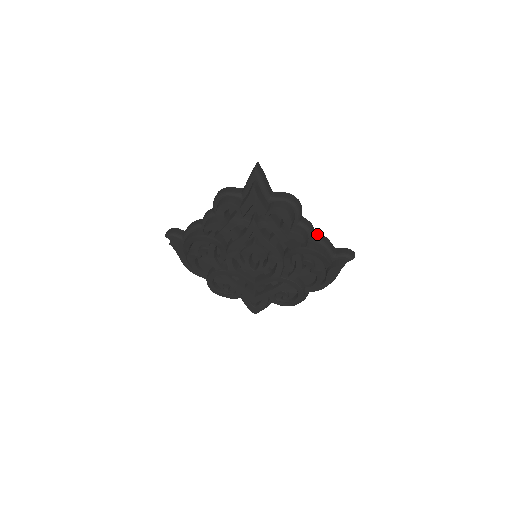
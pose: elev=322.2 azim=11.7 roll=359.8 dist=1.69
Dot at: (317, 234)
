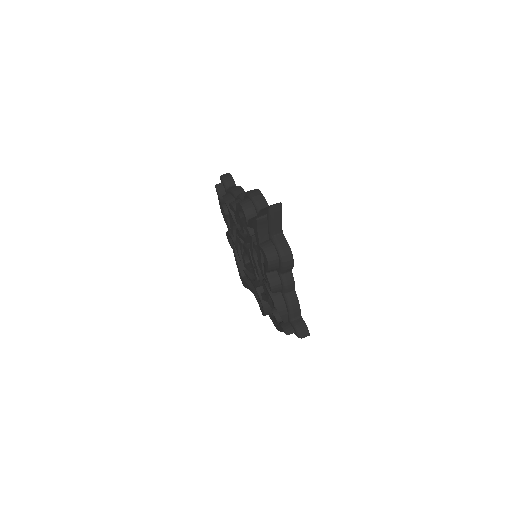
Dot at: (293, 294)
